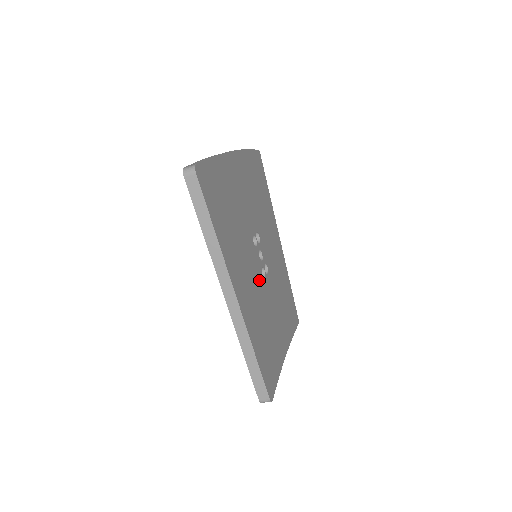
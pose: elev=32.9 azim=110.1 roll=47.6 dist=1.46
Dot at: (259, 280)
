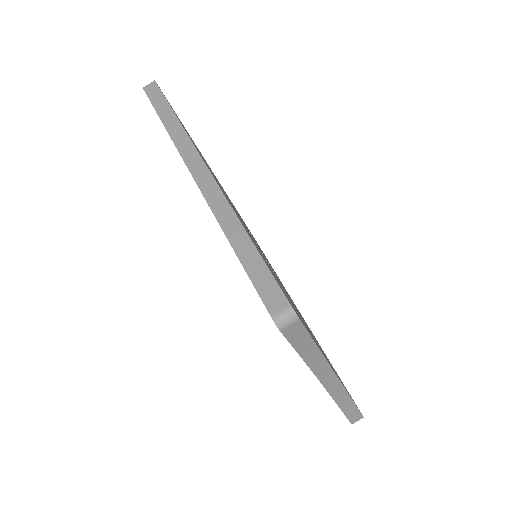
Dot at: occluded
